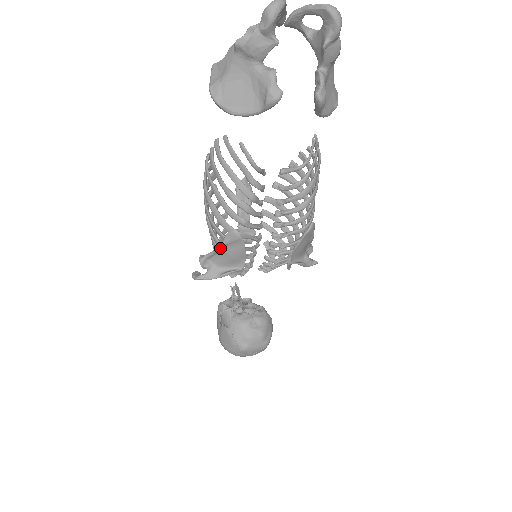
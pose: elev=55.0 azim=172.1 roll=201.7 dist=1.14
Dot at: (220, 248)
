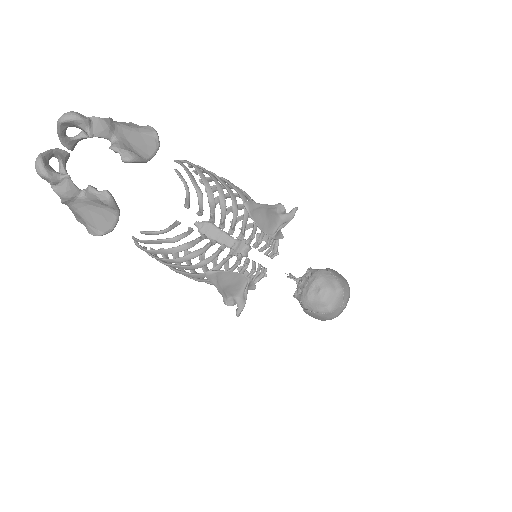
Dot at: (219, 289)
